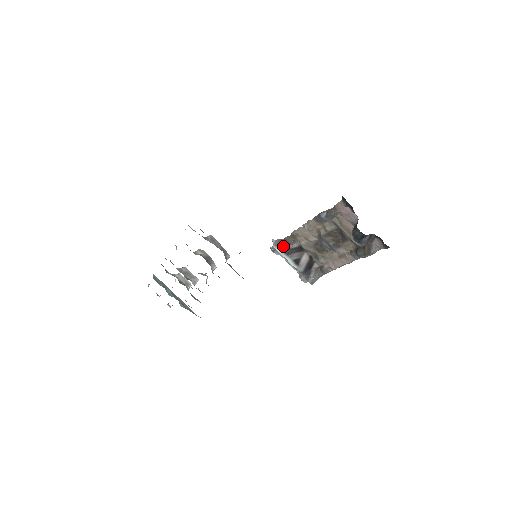
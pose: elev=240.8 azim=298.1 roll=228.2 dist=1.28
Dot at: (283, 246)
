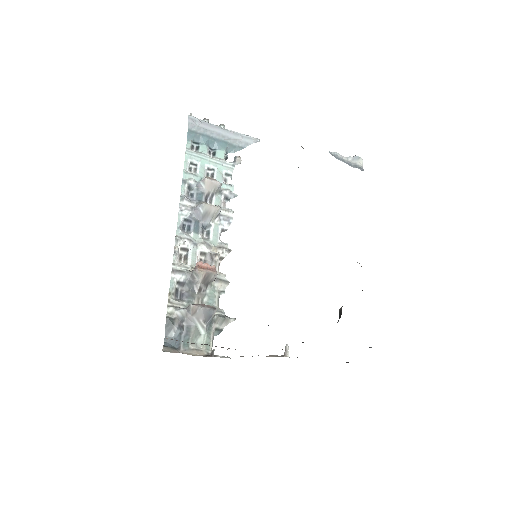
Dot at: occluded
